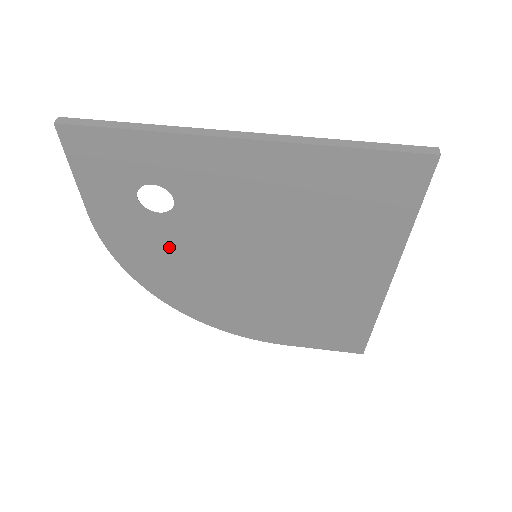
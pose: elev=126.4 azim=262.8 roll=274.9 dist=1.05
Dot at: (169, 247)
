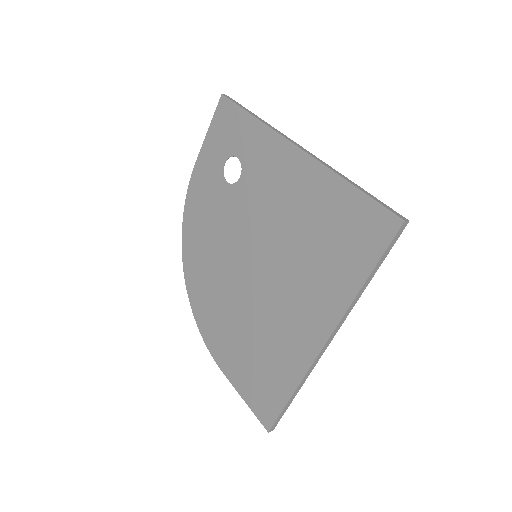
Dot at: (216, 214)
